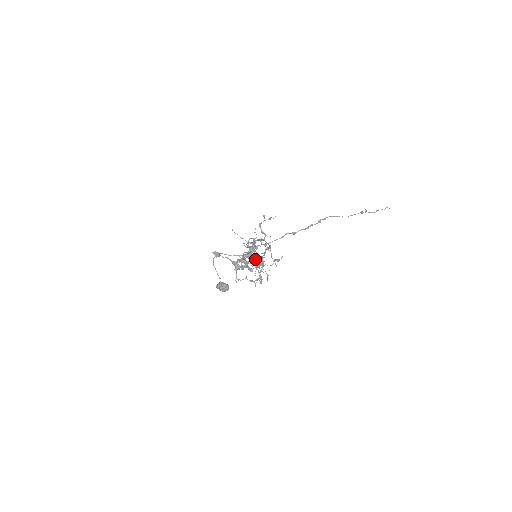
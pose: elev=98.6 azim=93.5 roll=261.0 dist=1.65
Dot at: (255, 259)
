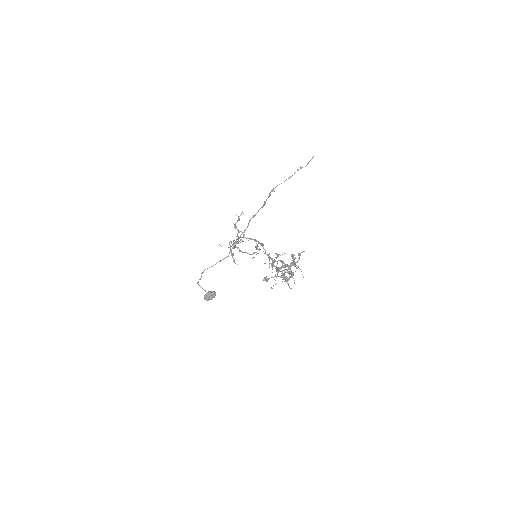
Dot at: occluded
